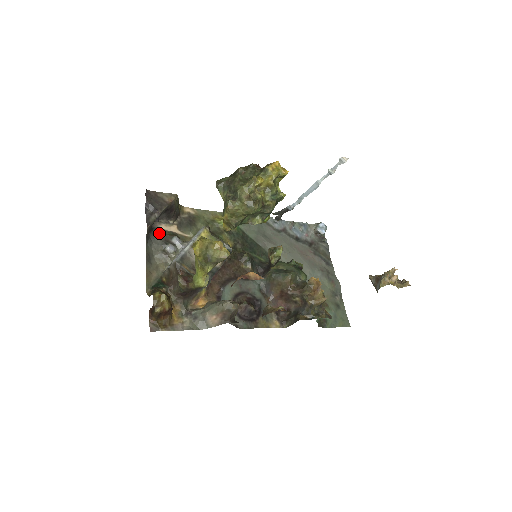
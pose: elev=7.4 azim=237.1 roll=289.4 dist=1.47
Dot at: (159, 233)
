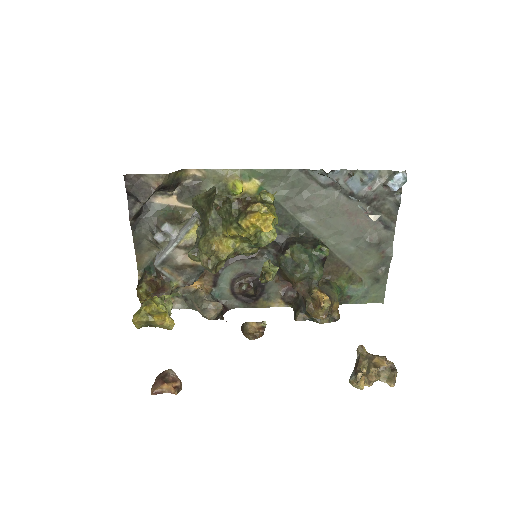
Dot at: (151, 212)
